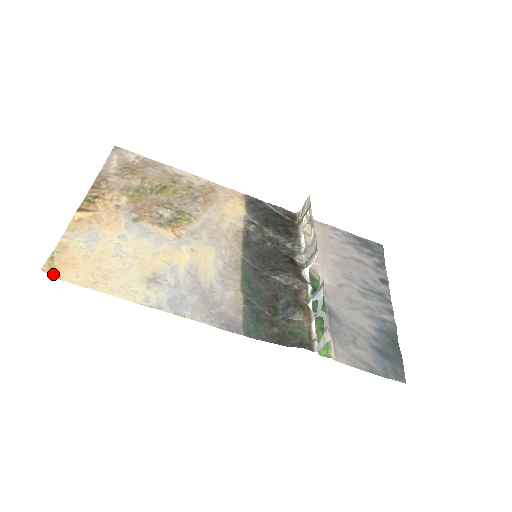
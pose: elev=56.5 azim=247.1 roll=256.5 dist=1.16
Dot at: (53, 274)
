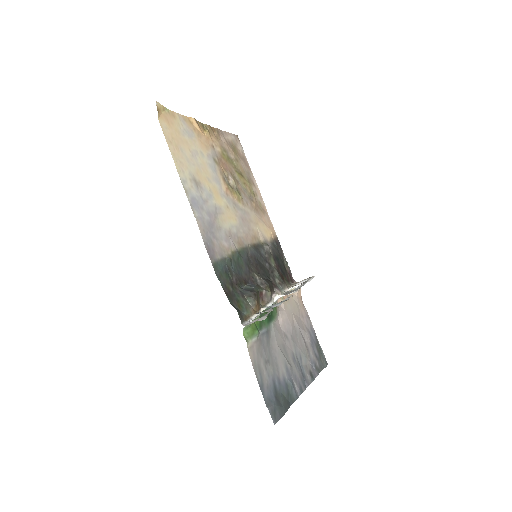
Dot at: (158, 111)
